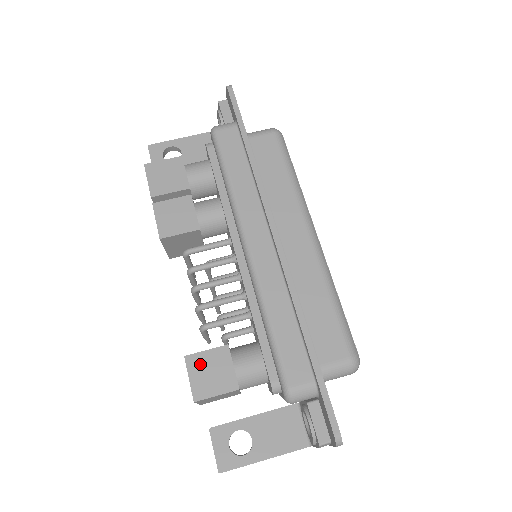
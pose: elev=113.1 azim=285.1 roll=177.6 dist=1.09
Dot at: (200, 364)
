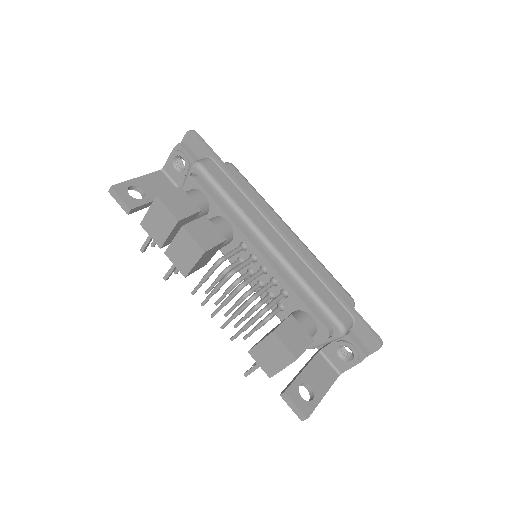
Dot at: (285, 333)
